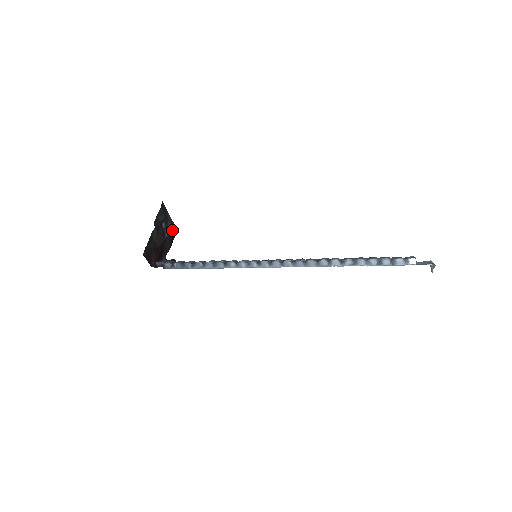
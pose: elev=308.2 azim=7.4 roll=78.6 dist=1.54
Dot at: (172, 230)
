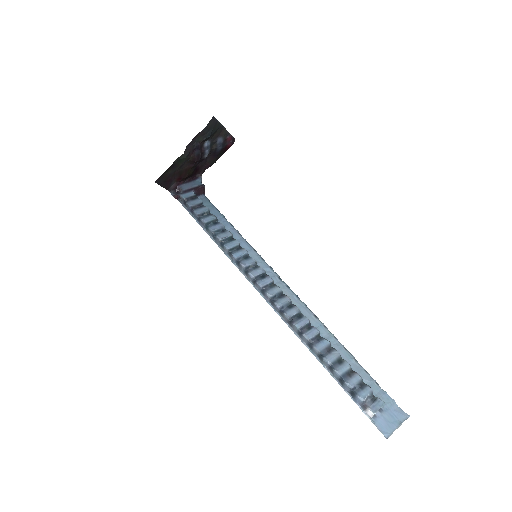
Dot at: (221, 147)
